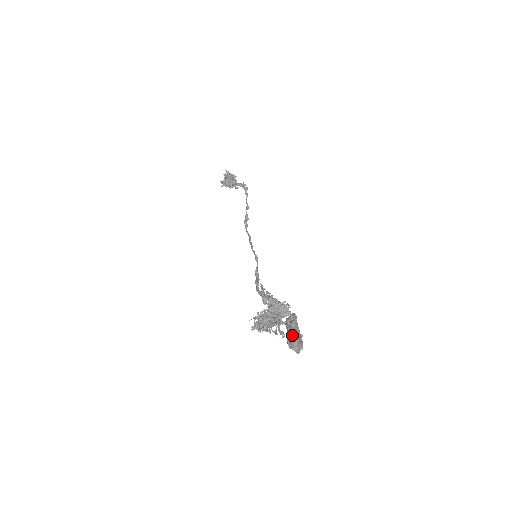
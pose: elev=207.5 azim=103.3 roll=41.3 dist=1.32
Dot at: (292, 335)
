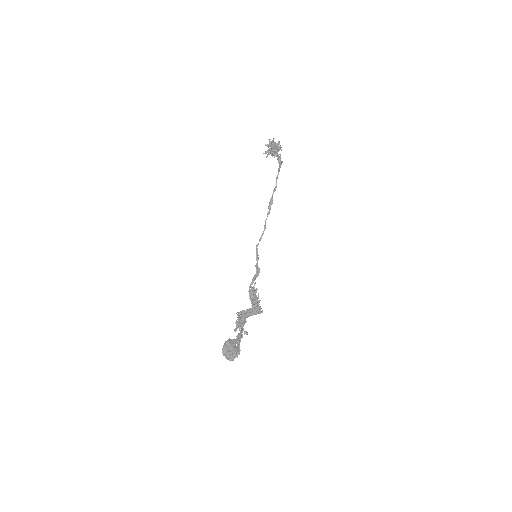
Dot at: (224, 354)
